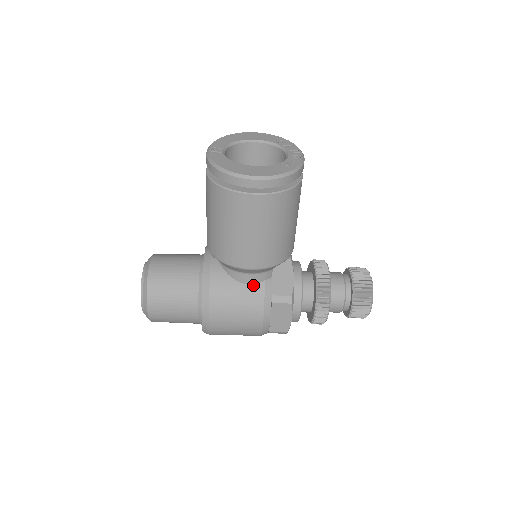
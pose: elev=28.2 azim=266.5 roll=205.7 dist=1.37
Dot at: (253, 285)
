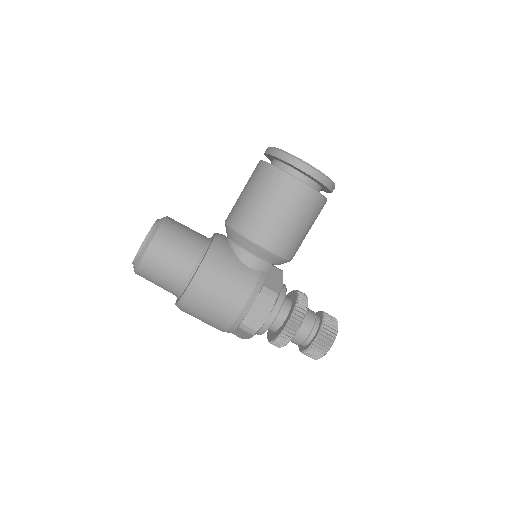
Dot at: (251, 269)
